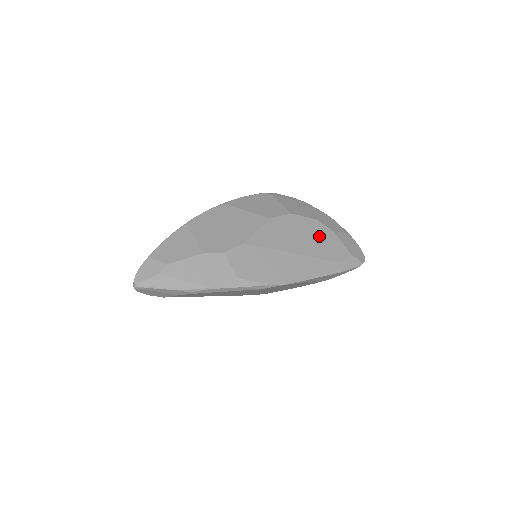
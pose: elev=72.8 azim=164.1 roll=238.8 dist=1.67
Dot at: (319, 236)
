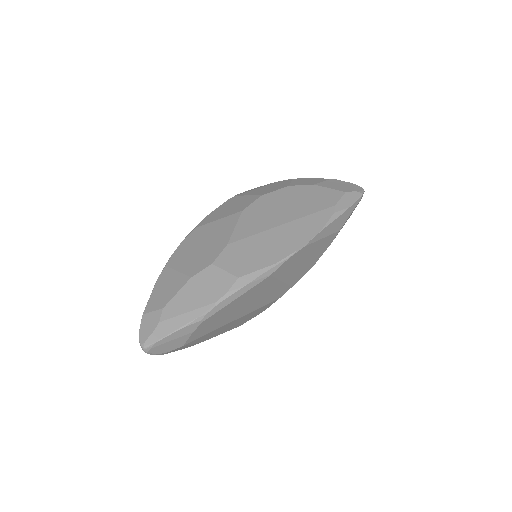
Dot at: (301, 196)
